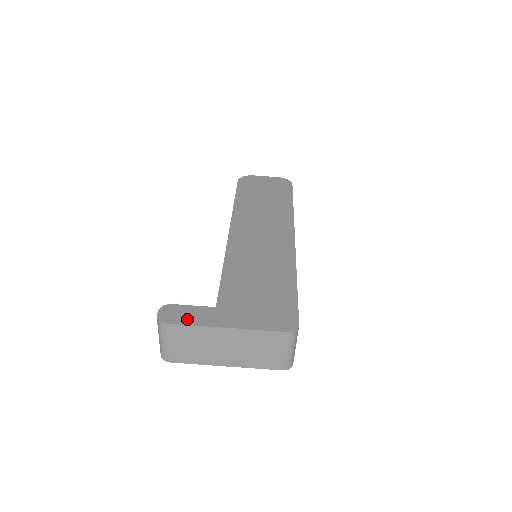
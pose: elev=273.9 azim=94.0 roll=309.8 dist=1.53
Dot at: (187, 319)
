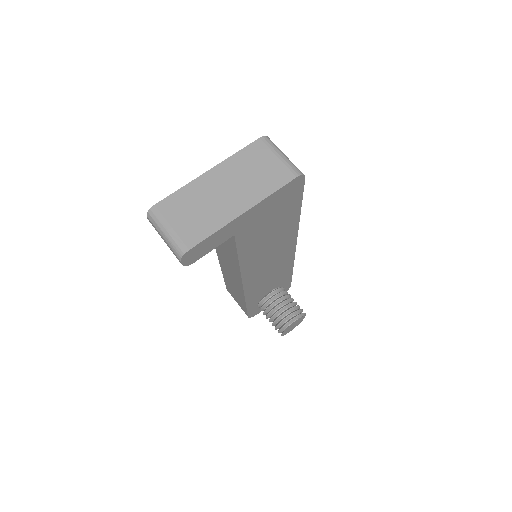
Dot at: occluded
